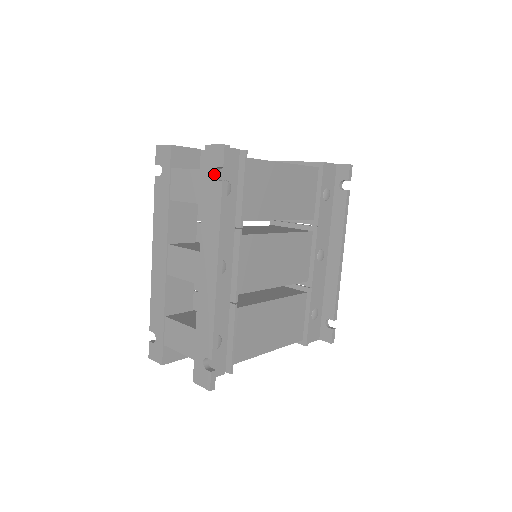
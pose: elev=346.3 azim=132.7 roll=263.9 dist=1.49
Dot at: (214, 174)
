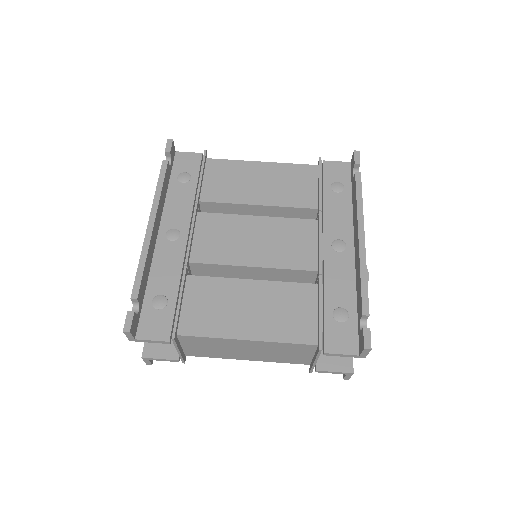
Dot at: occluded
